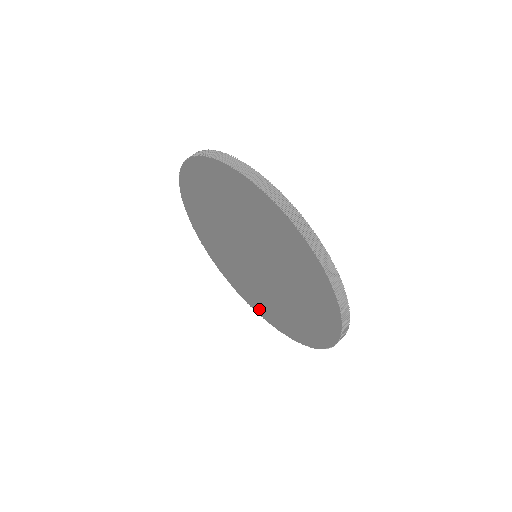
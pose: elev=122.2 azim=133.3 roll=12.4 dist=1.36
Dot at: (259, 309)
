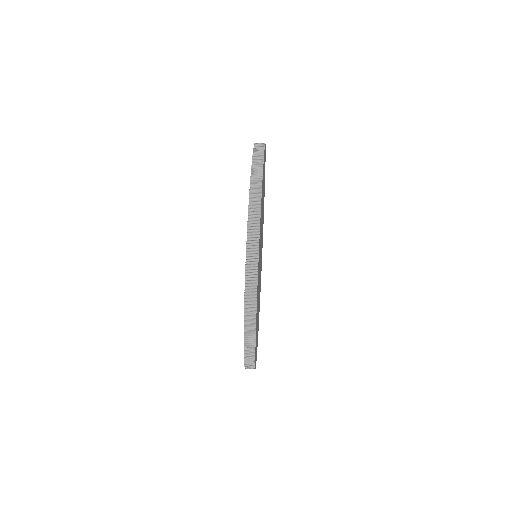
Dot at: occluded
